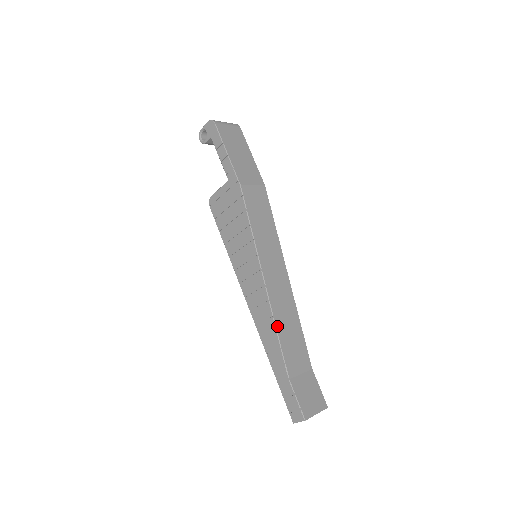
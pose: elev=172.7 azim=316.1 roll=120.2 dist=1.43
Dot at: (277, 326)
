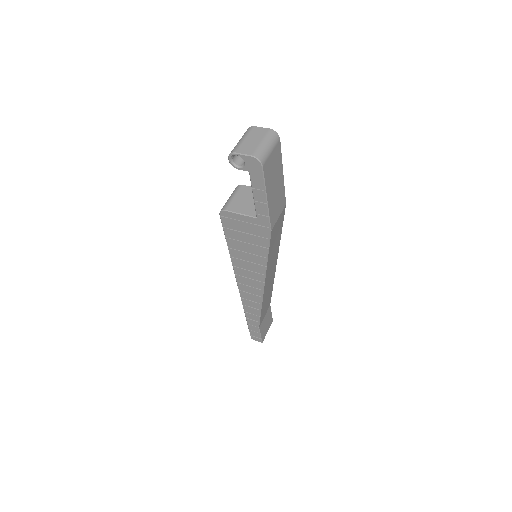
Dot at: (262, 307)
